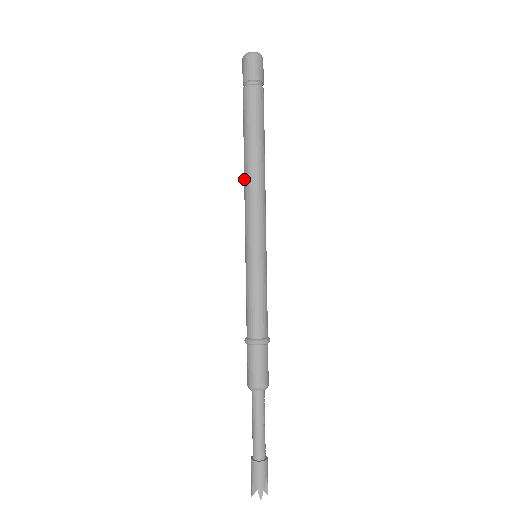
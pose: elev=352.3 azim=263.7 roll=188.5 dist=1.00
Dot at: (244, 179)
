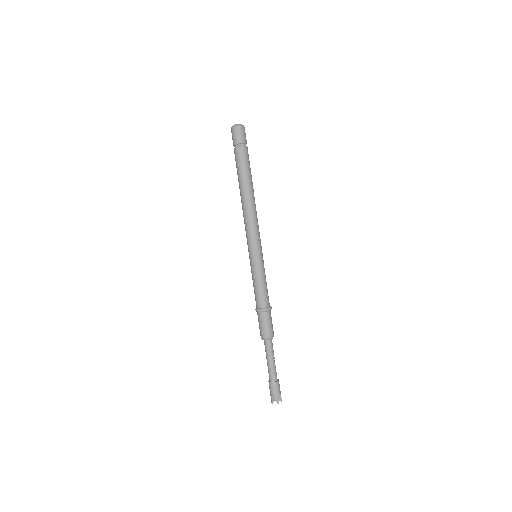
Dot at: (242, 208)
